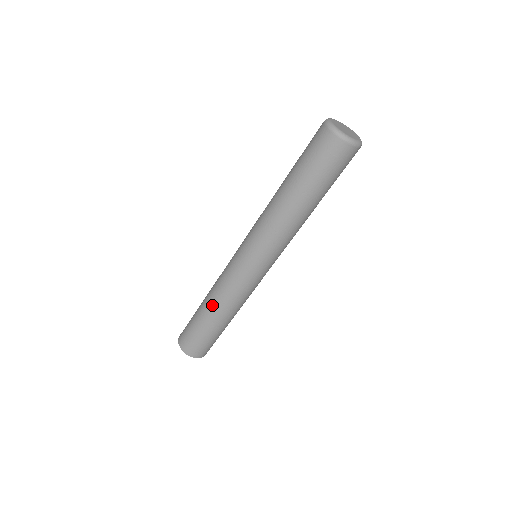
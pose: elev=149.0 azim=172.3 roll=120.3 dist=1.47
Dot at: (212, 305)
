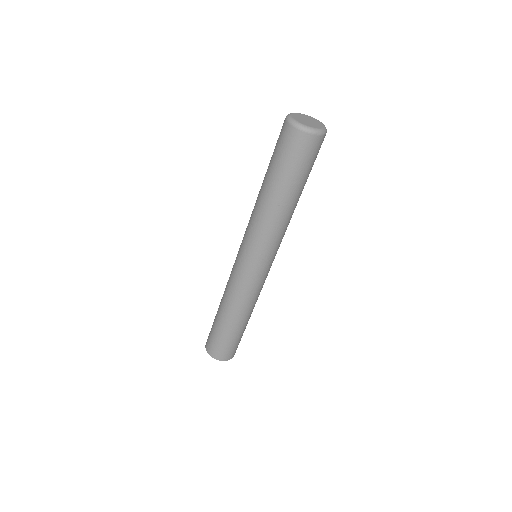
Dot at: (222, 297)
